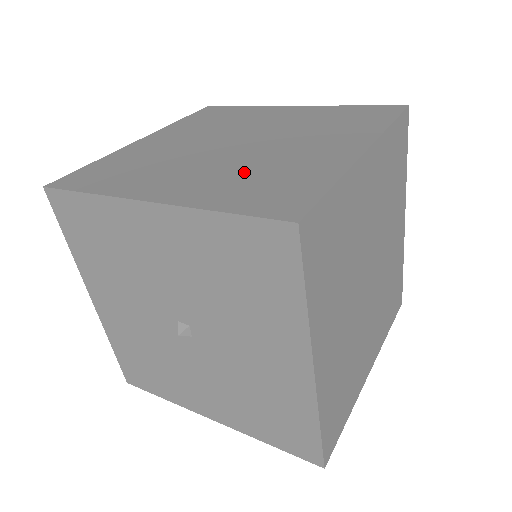
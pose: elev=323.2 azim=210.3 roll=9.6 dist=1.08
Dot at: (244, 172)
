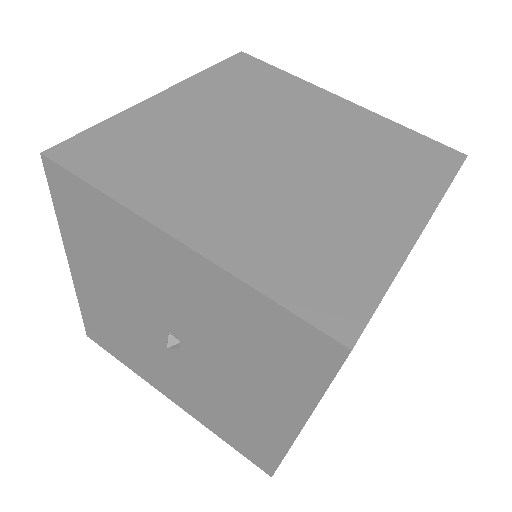
Dot at: (290, 222)
